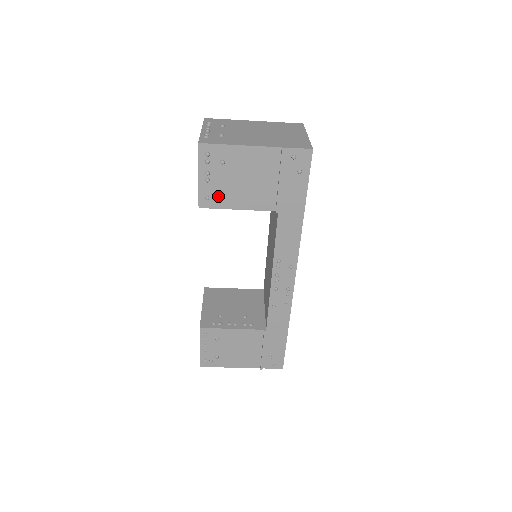
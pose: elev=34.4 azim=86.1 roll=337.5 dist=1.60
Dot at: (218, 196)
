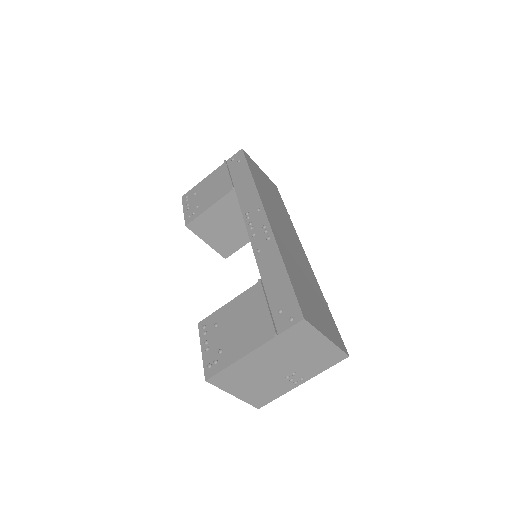
Dot at: (196, 211)
